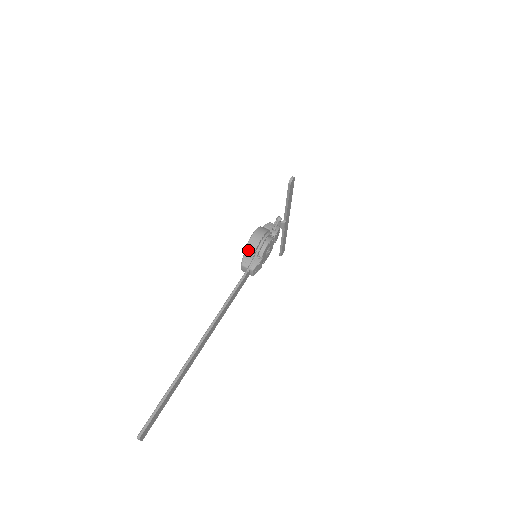
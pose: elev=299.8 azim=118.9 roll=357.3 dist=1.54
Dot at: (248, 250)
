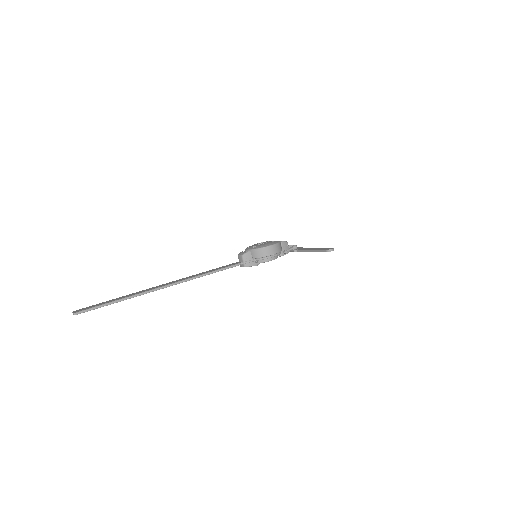
Dot at: (256, 252)
